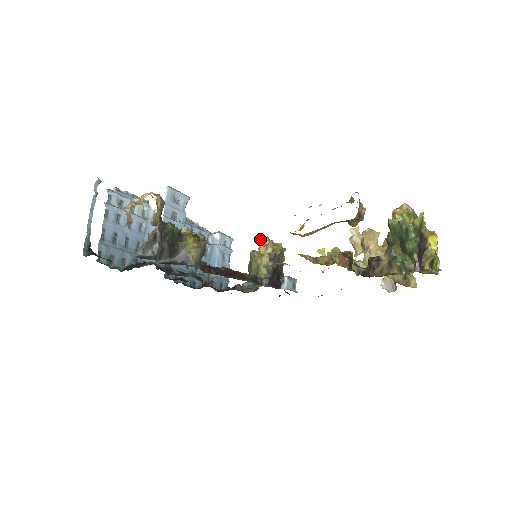
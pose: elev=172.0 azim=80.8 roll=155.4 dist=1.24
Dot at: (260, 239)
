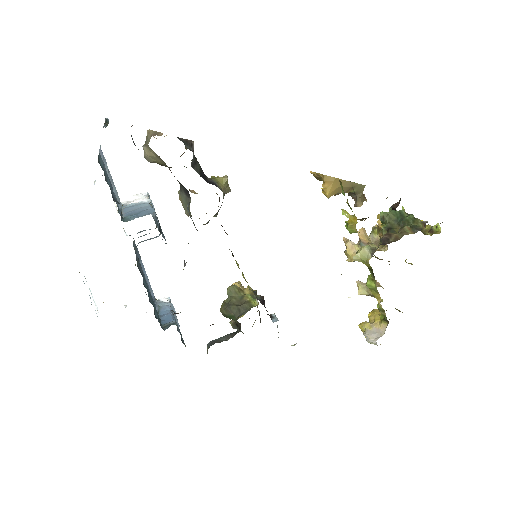
Dot at: (233, 283)
